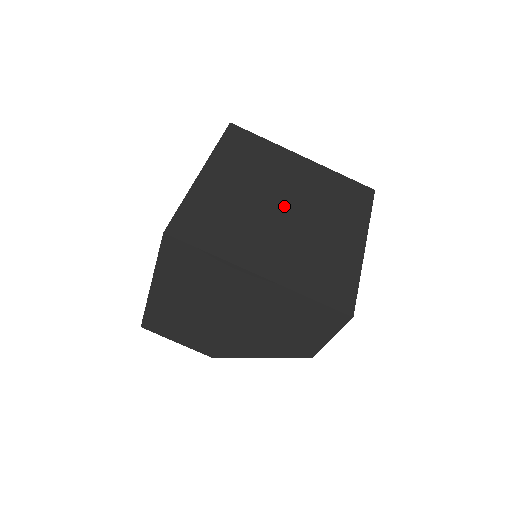
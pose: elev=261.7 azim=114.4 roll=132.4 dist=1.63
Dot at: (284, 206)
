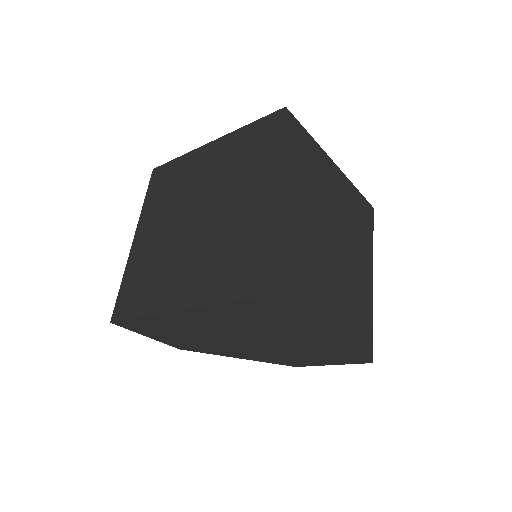
Dot at: (331, 238)
